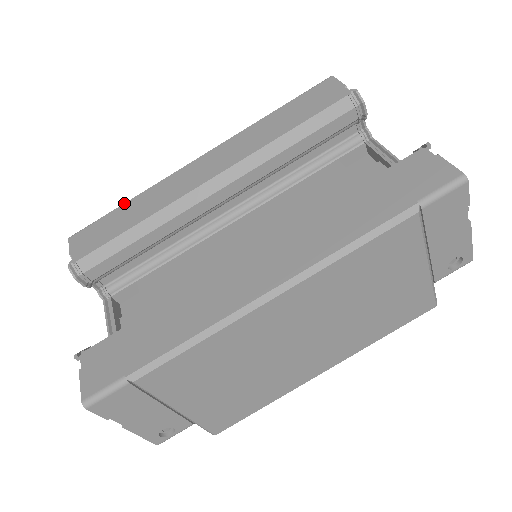
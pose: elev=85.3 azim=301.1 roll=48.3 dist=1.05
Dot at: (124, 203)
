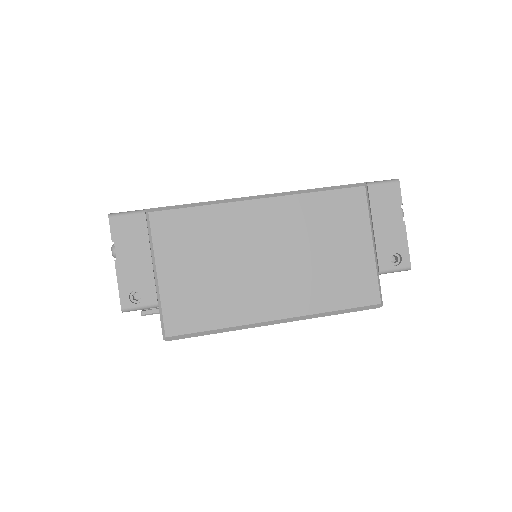
Dot at: occluded
